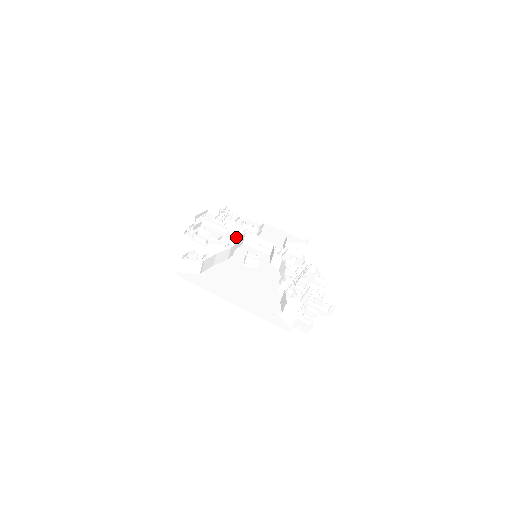
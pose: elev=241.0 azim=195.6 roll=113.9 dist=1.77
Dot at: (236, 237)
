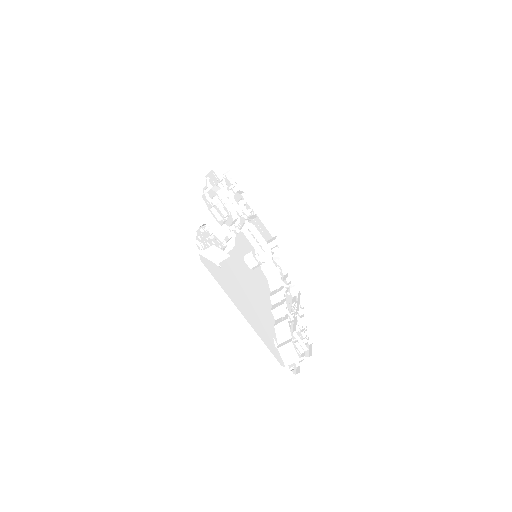
Dot at: occluded
